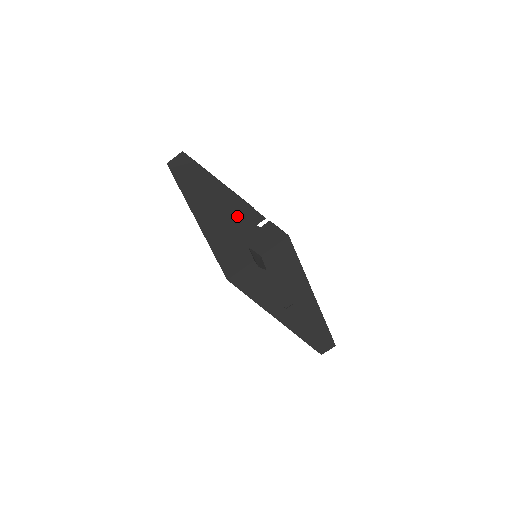
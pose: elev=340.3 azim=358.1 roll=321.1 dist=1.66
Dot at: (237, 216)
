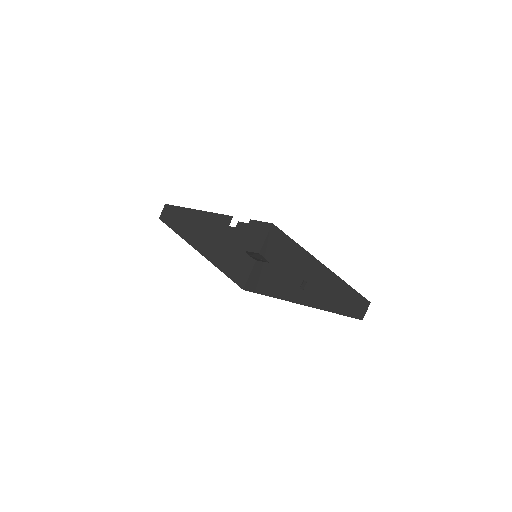
Dot at: (224, 230)
